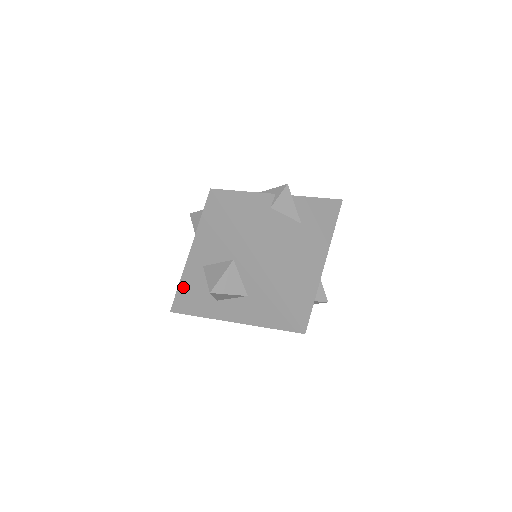
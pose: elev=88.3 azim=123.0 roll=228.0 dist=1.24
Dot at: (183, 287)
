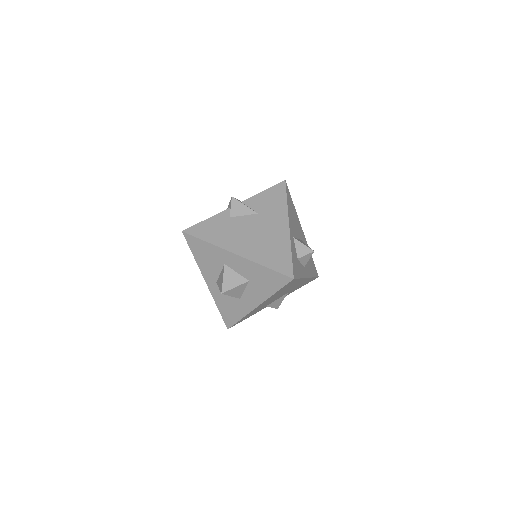
Dot at: (220, 306)
